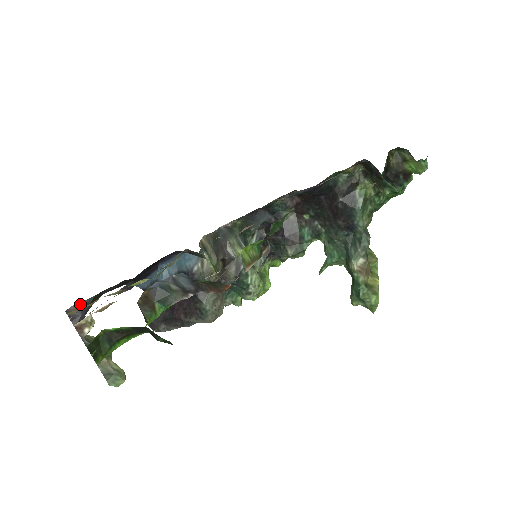
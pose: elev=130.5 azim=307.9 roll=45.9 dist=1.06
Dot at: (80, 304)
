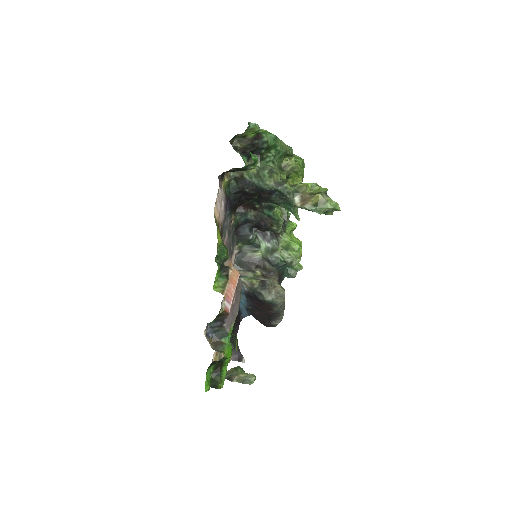
Dot at: occluded
